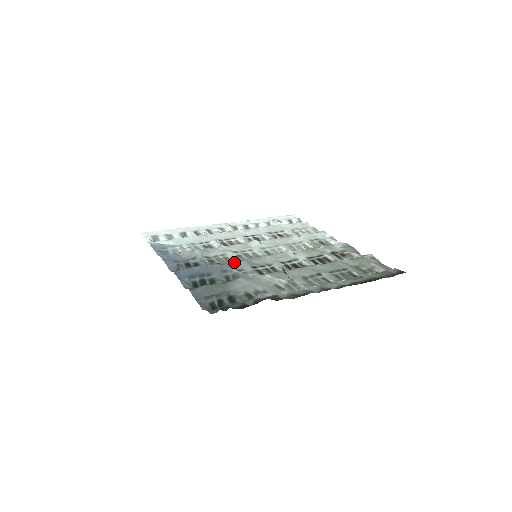
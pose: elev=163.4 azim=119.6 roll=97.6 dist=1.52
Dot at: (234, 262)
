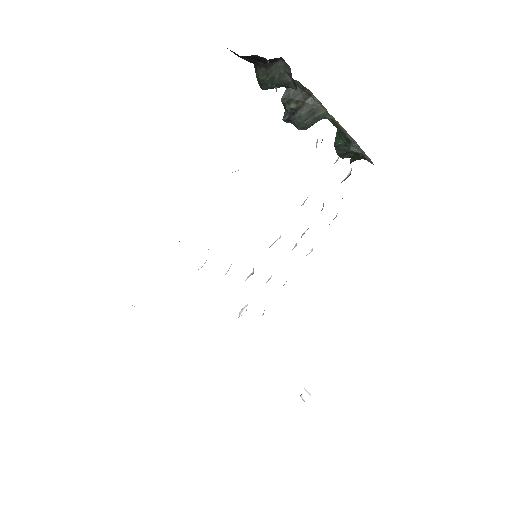
Dot at: occluded
